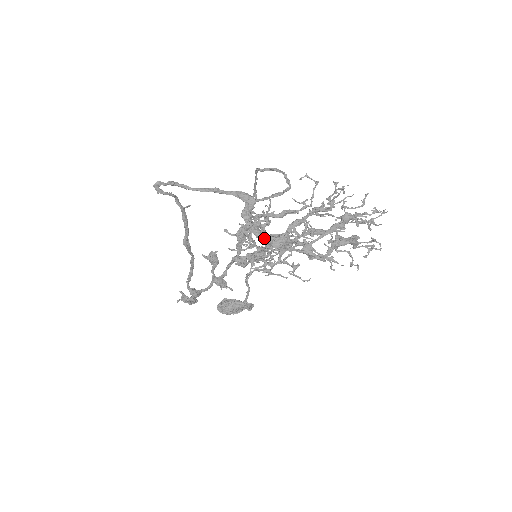
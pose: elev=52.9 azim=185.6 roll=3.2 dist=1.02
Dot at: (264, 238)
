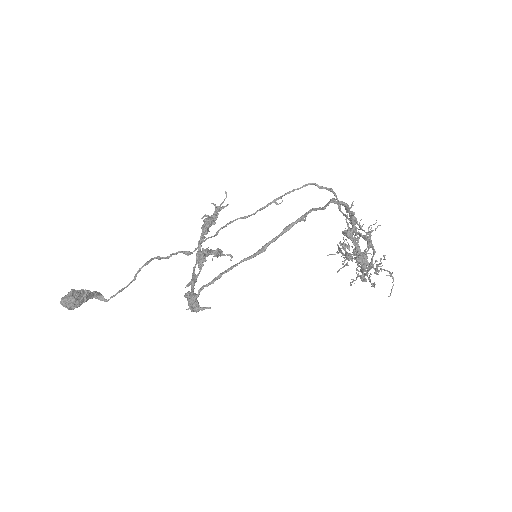
Dot at: (363, 256)
